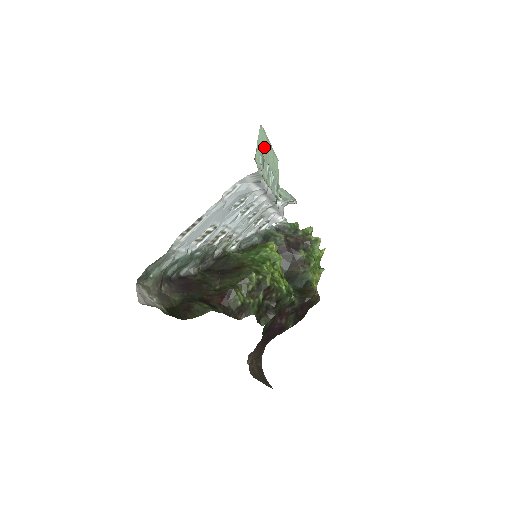
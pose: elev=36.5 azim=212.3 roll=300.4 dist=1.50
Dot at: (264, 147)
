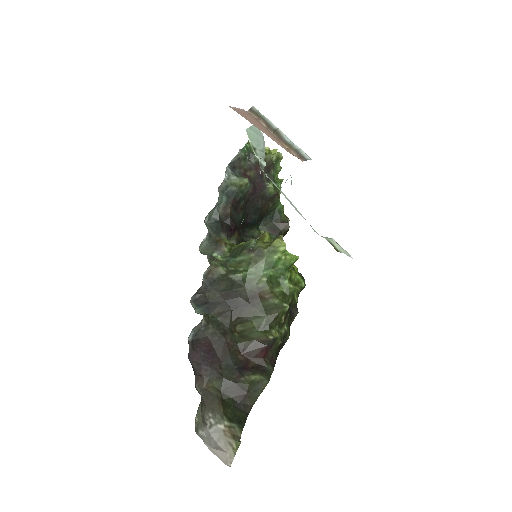
Dot at: occluded
